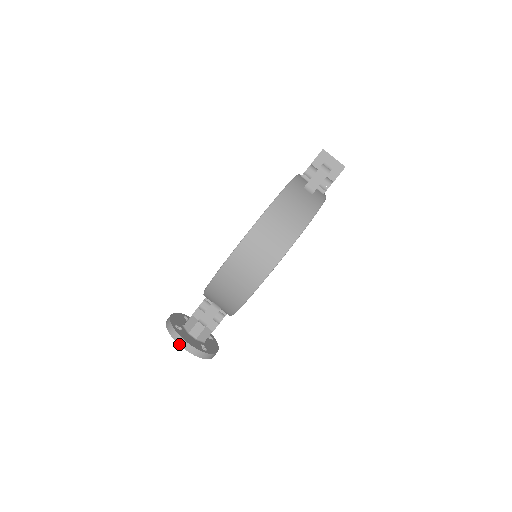
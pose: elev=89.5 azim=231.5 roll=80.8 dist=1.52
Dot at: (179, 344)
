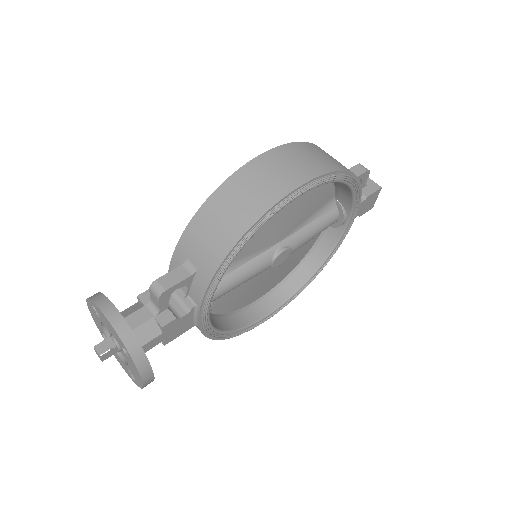
Dot at: (102, 310)
